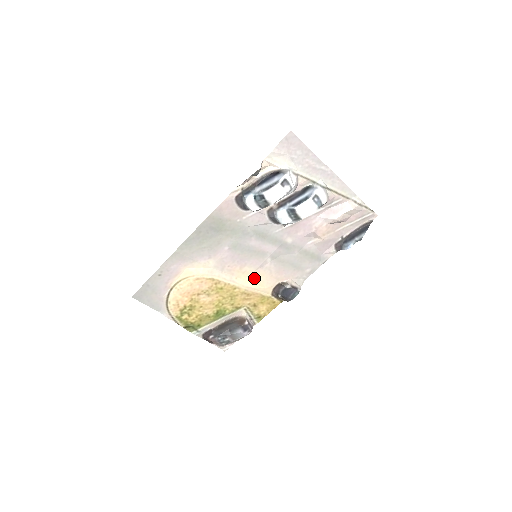
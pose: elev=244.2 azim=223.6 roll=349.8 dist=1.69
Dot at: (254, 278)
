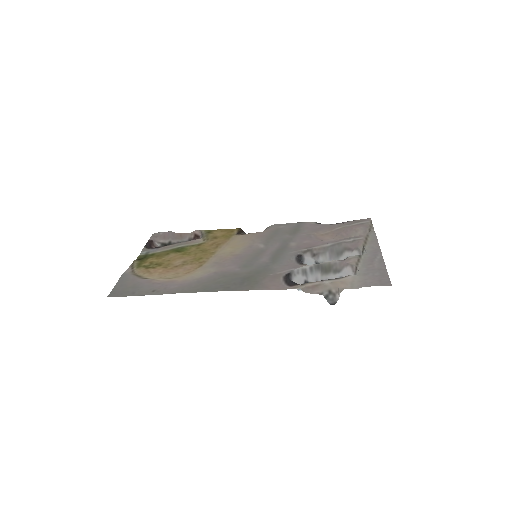
Dot at: (236, 246)
